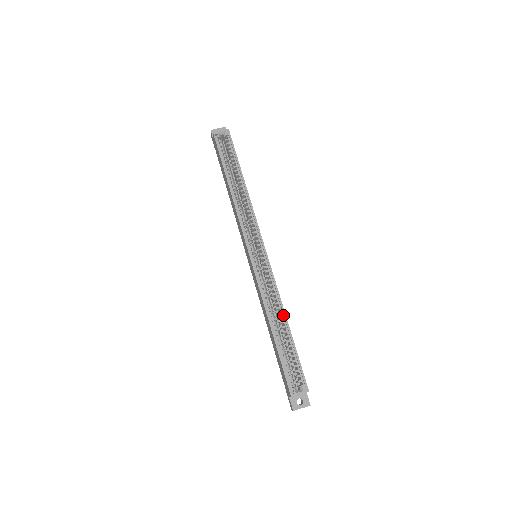
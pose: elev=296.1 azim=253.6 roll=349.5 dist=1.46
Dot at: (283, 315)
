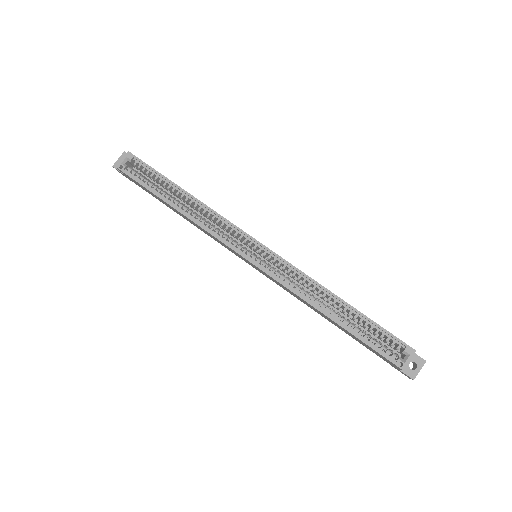
Dot at: (330, 295)
